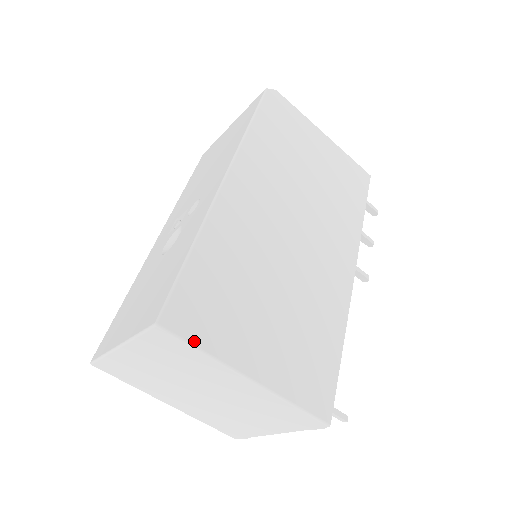
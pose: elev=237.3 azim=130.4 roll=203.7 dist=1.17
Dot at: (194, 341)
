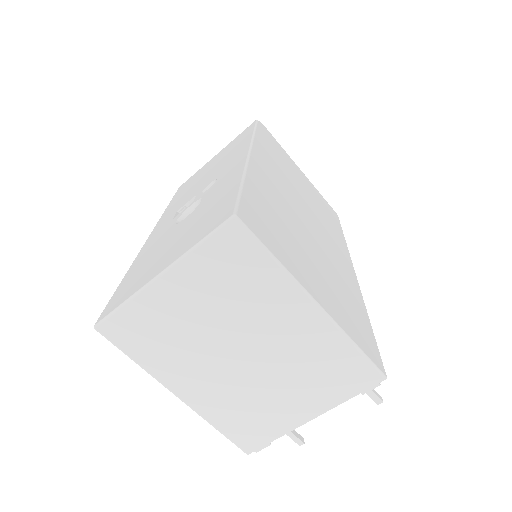
Dot at: (267, 246)
